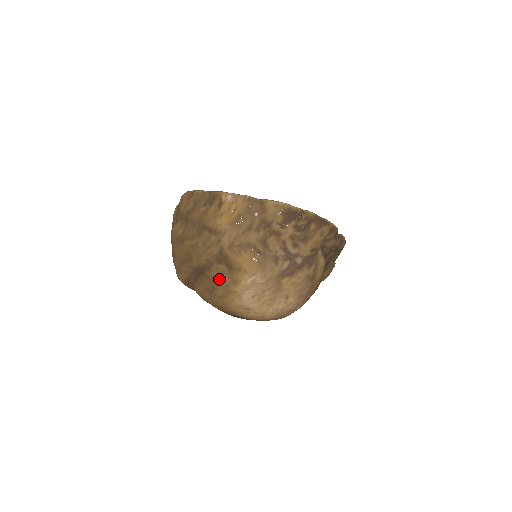
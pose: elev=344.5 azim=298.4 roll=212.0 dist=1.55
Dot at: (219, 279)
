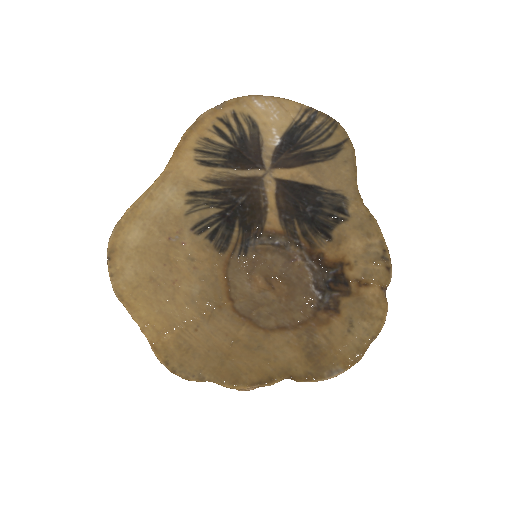
Dot at: occluded
